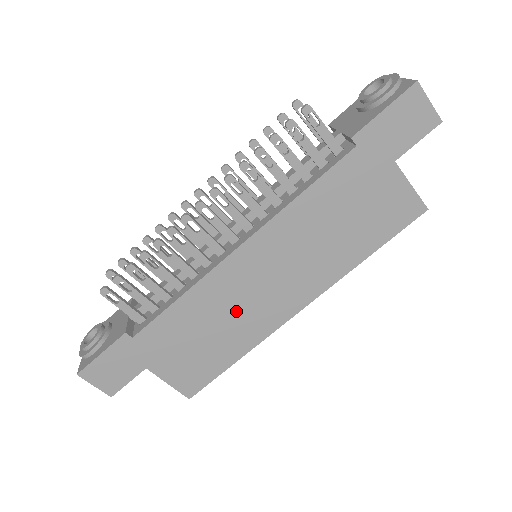
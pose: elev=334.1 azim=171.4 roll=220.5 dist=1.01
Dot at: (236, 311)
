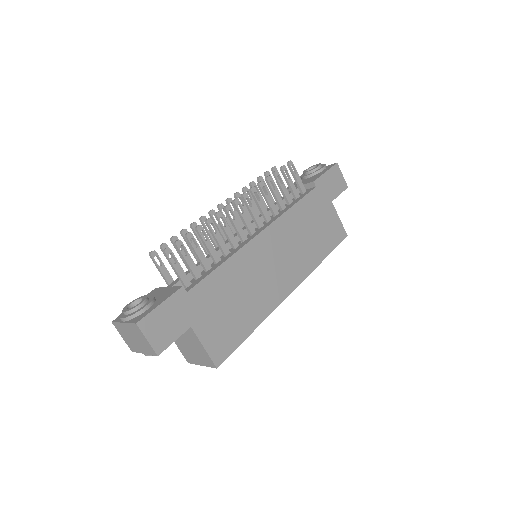
Dot at: (256, 284)
